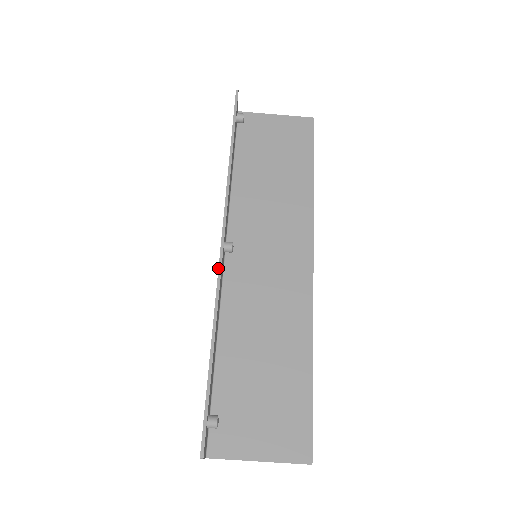
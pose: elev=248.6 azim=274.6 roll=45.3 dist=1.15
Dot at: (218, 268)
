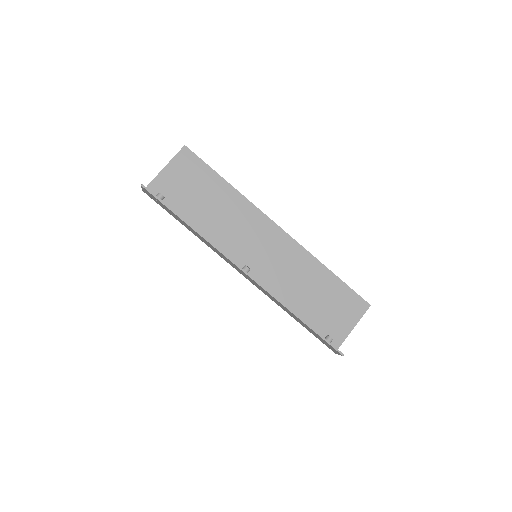
Dot at: (260, 286)
